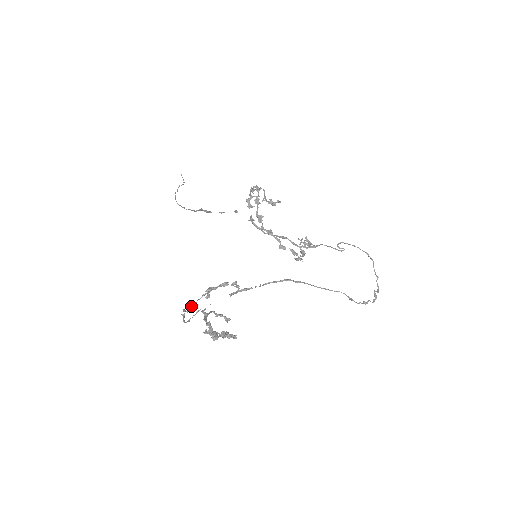
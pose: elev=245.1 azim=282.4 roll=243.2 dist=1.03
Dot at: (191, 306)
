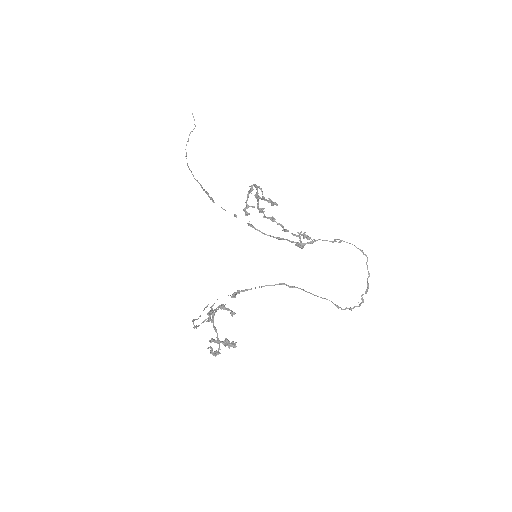
Dot at: (196, 326)
